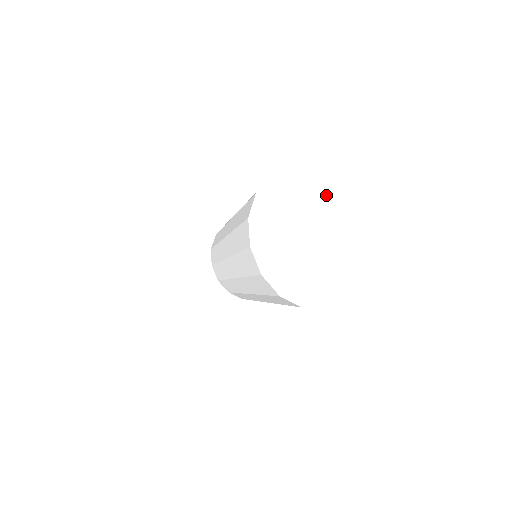
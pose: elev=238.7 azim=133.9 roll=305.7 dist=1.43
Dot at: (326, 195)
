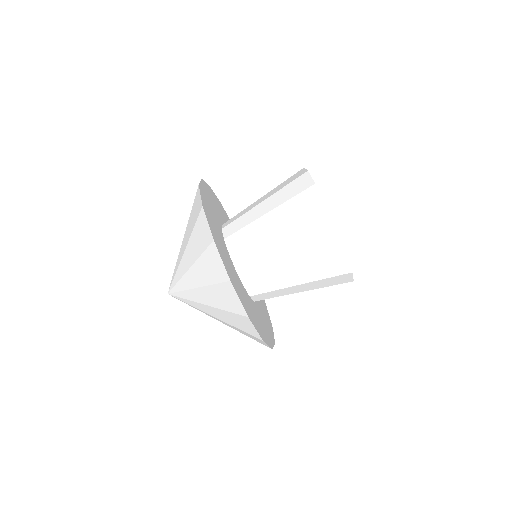
Dot at: occluded
